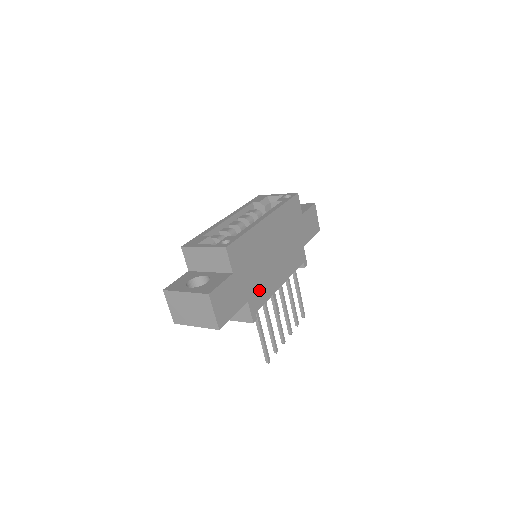
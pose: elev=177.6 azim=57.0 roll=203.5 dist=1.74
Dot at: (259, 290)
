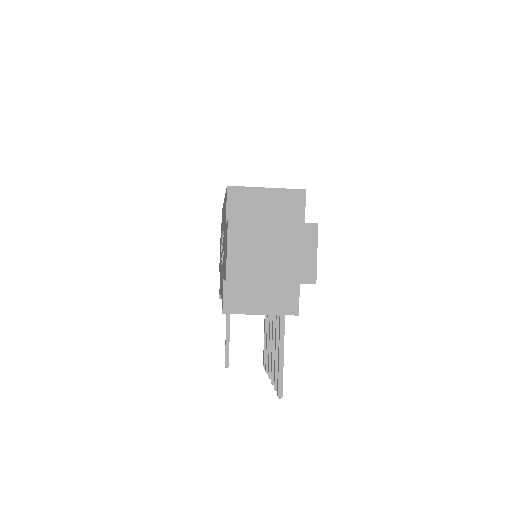
Dot at: occluded
